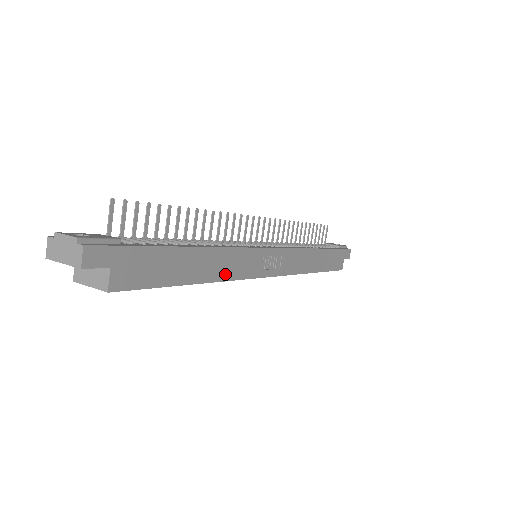
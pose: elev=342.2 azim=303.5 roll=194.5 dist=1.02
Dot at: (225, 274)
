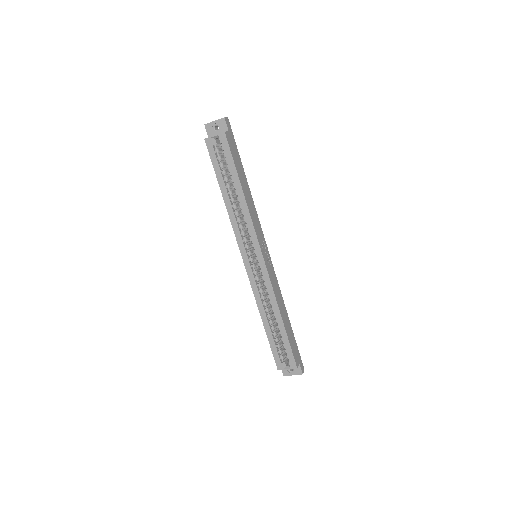
Dot at: (250, 210)
